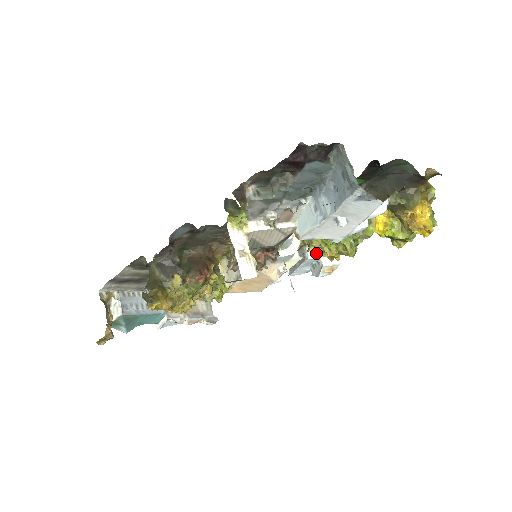
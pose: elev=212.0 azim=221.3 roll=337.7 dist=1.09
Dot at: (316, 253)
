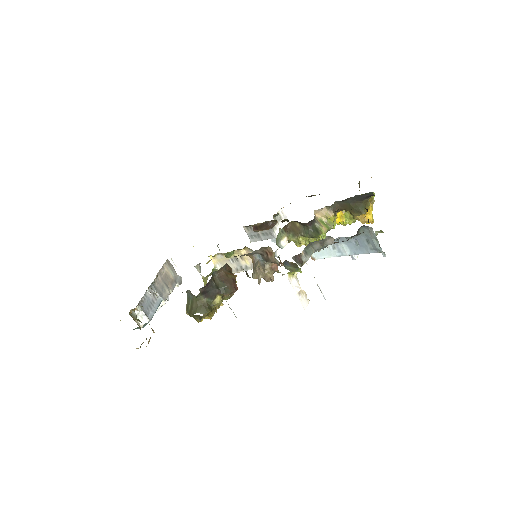
Dot at: occluded
